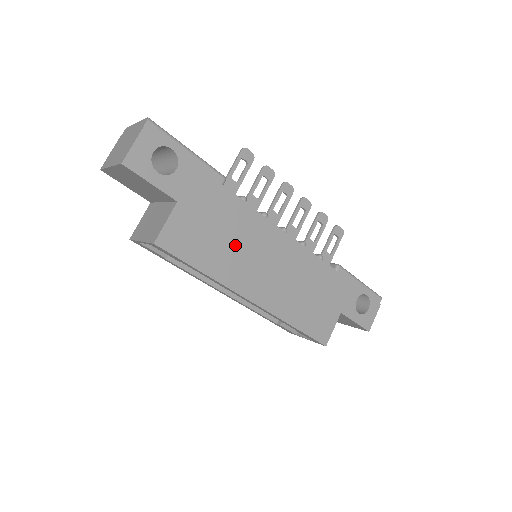
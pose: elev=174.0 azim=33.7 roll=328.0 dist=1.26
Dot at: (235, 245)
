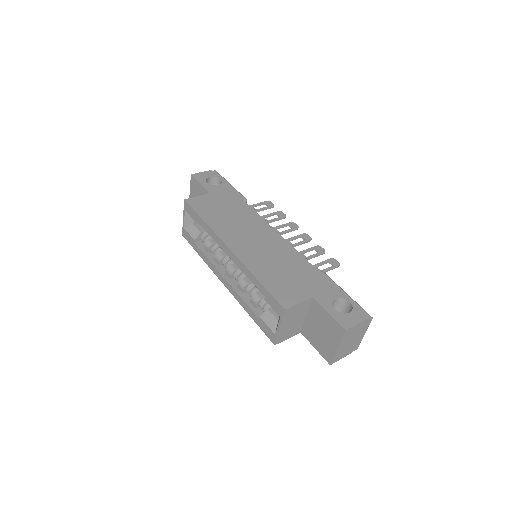
Dot at: (234, 221)
